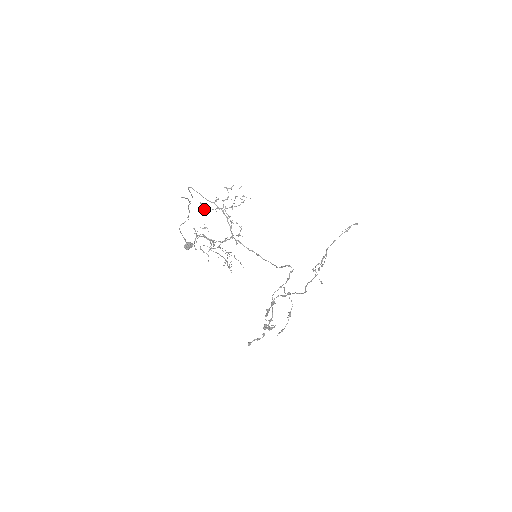
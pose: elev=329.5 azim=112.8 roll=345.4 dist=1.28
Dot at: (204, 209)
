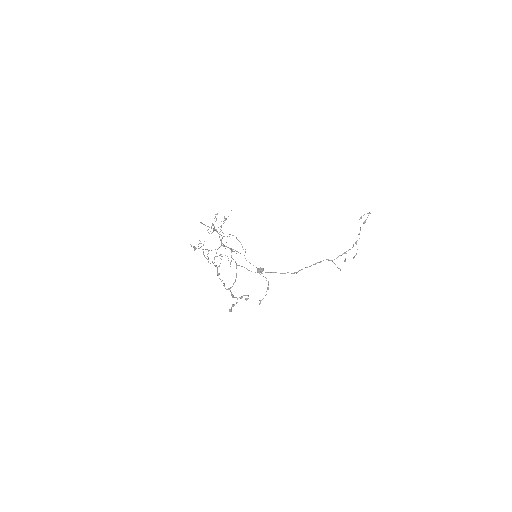
Dot at: (209, 233)
